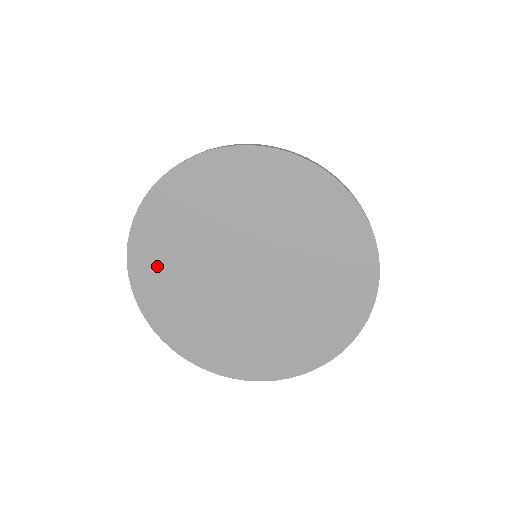
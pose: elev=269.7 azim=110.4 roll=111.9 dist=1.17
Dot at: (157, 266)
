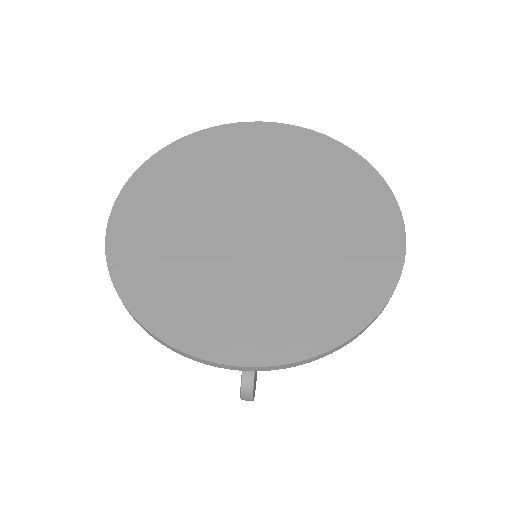
Dot at: (172, 175)
